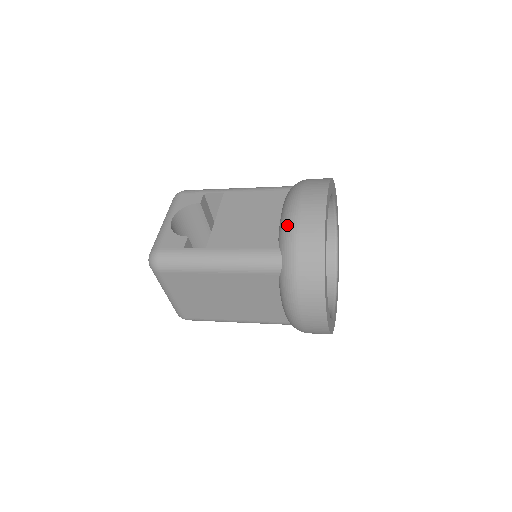
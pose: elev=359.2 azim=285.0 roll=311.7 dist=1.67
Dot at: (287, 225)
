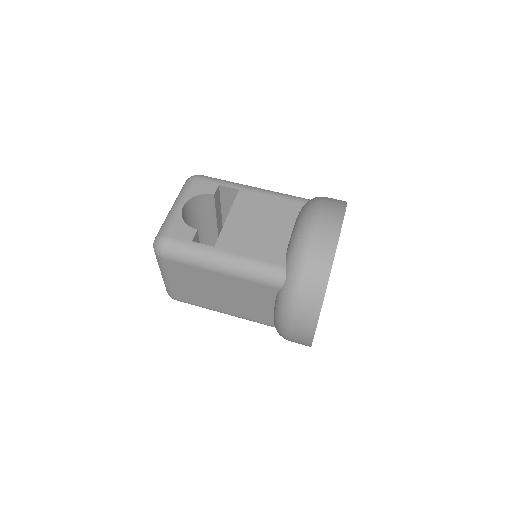
Dot at: (298, 246)
